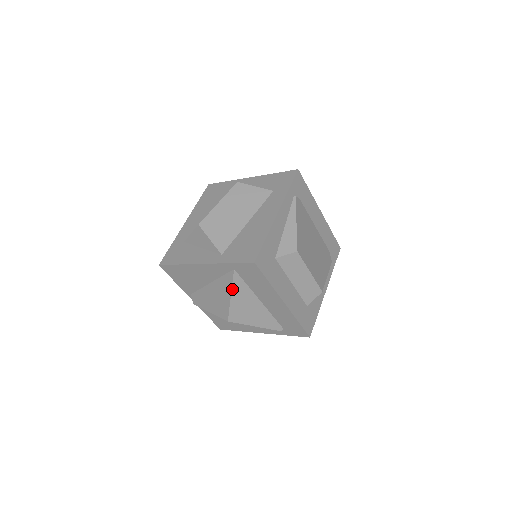
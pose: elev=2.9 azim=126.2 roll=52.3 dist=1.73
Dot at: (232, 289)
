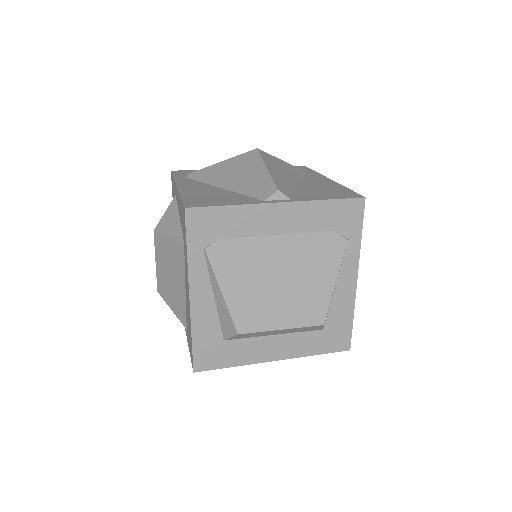
Dot at: occluded
